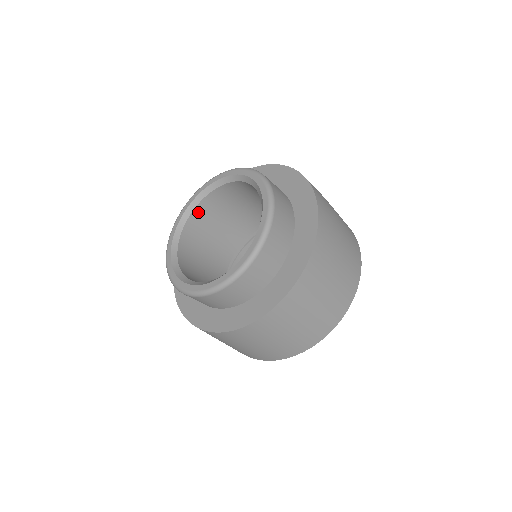
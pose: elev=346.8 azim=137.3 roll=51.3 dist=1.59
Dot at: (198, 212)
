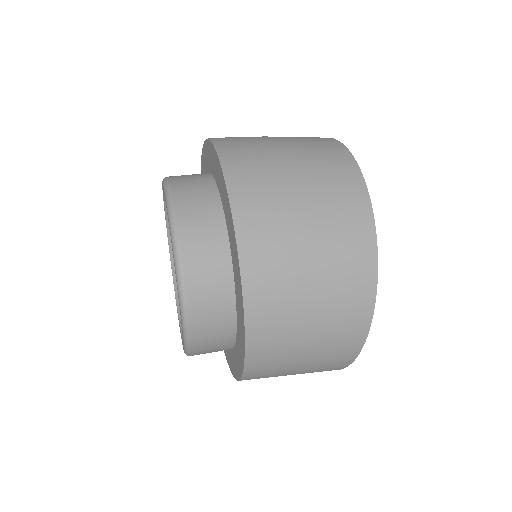
Dot at: occluded
